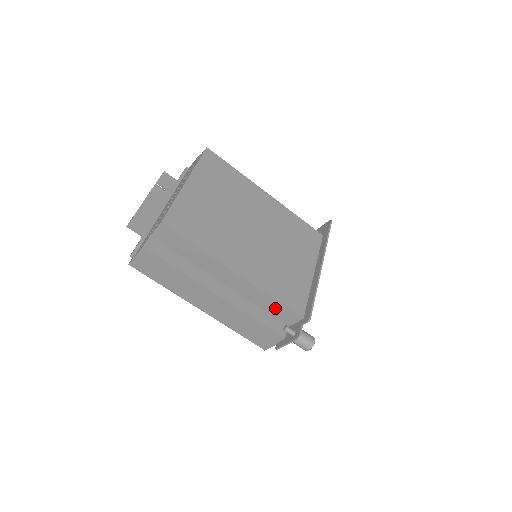
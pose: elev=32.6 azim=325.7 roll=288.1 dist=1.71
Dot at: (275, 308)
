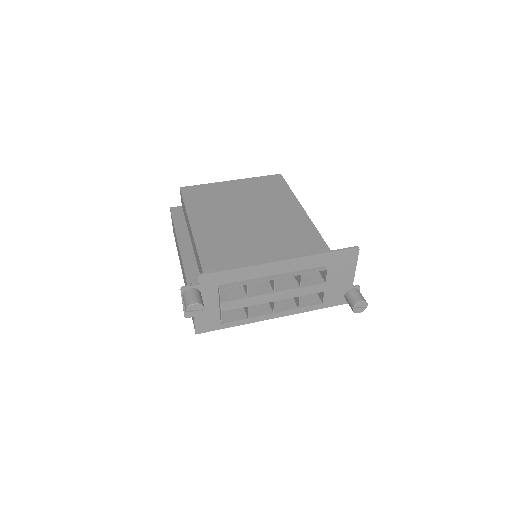
Dot at: occluded
